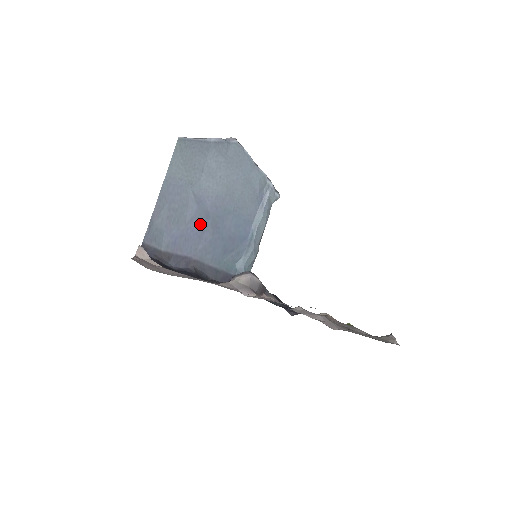
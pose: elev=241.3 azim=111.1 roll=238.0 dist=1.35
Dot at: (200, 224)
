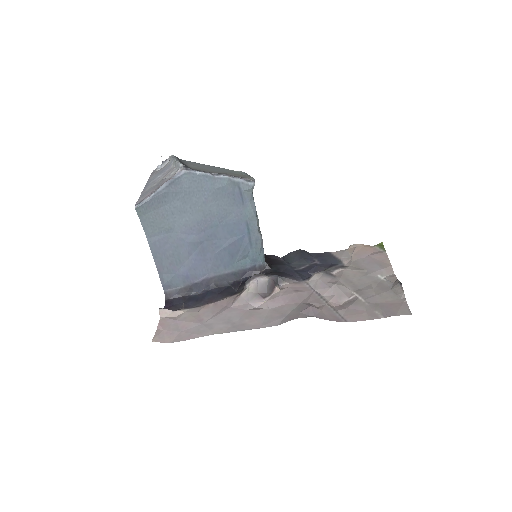
Dot at: (198, 251)
